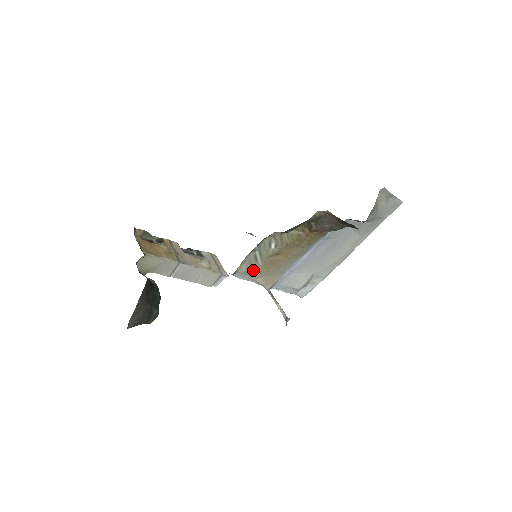
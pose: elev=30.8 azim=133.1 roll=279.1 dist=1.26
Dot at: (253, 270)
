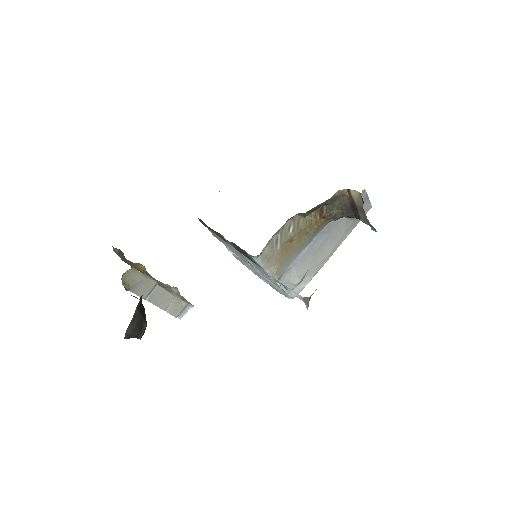
Dot at: (271, 255)
